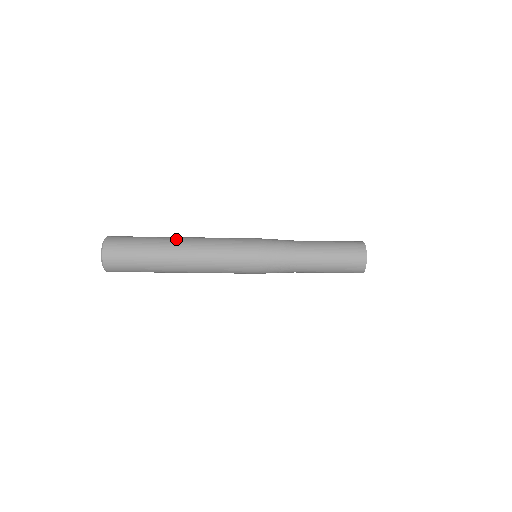
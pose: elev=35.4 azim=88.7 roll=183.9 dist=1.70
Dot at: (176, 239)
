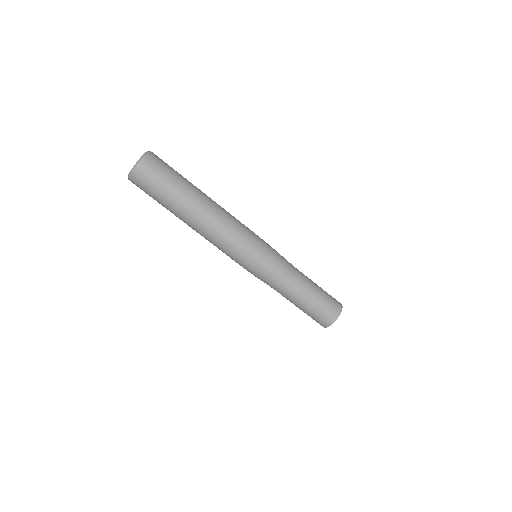
Dot at: occluded
